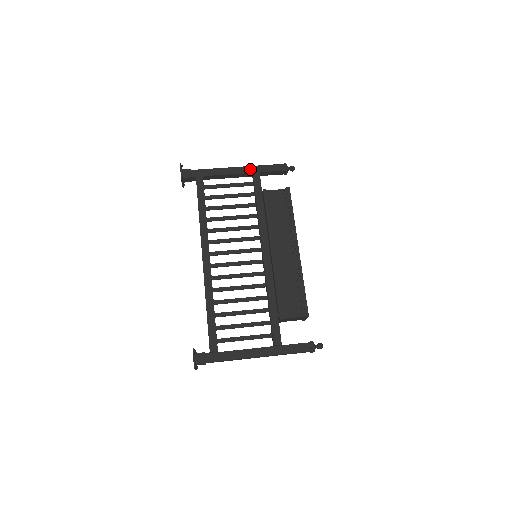
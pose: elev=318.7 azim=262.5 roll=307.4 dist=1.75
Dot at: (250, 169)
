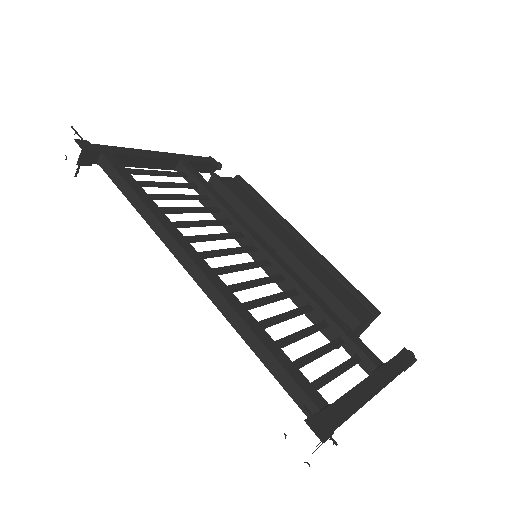
Dot at: (174, 156)
